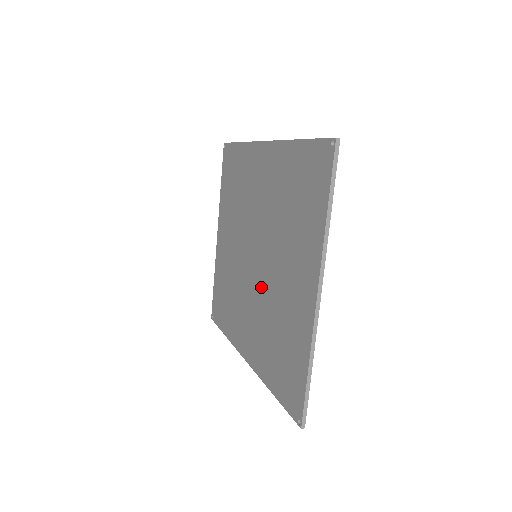
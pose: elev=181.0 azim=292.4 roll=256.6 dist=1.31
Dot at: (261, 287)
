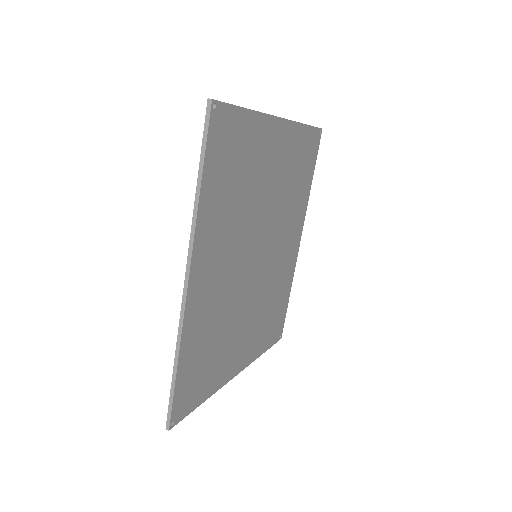
Dot at: occluded
